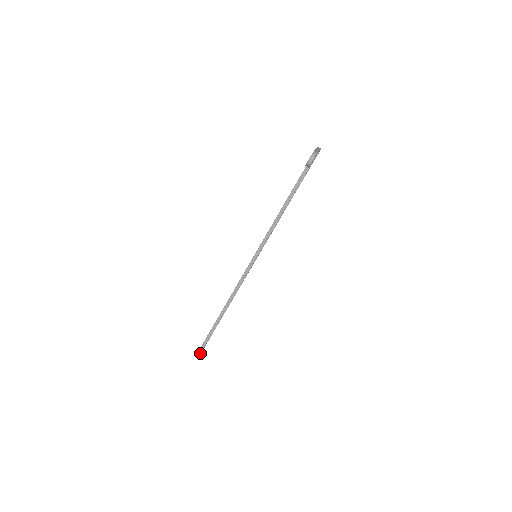
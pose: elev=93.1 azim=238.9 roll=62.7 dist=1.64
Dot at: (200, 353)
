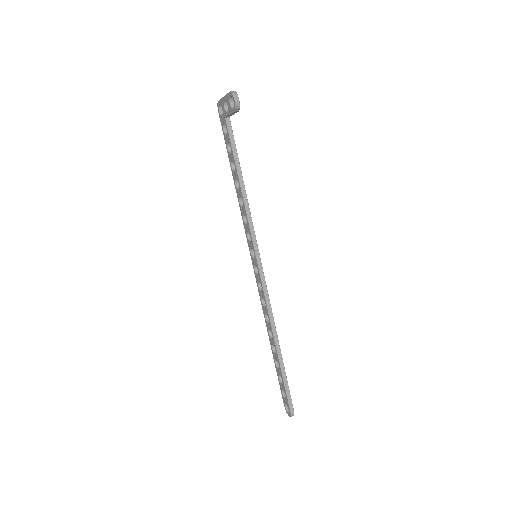
Dot at: (293, 409)
